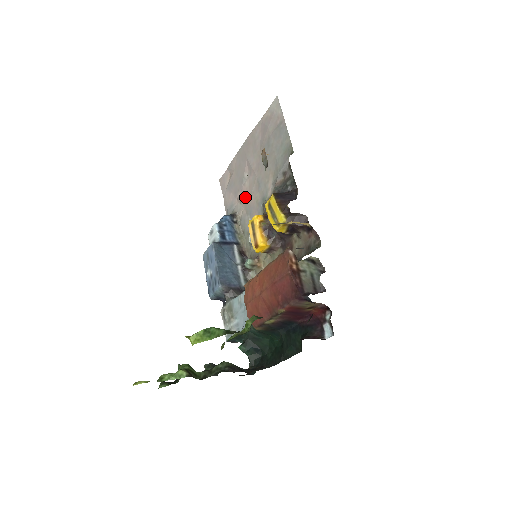
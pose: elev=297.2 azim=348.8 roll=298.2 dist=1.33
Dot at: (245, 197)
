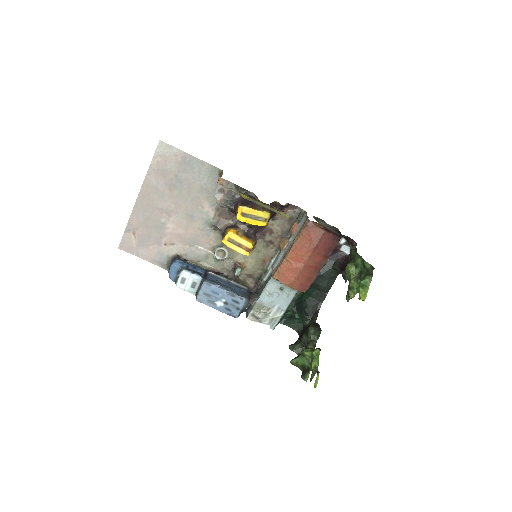
Dot at: (178, 236)
